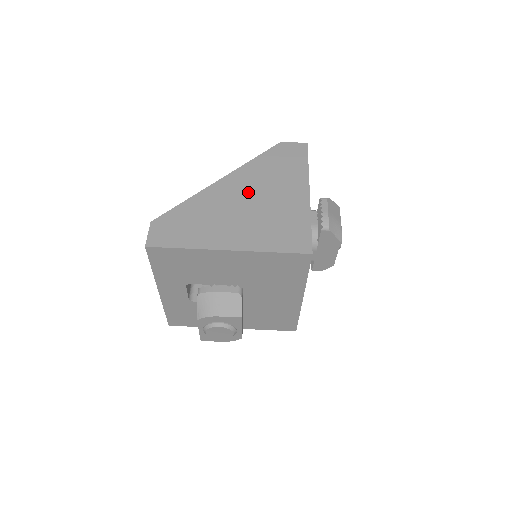
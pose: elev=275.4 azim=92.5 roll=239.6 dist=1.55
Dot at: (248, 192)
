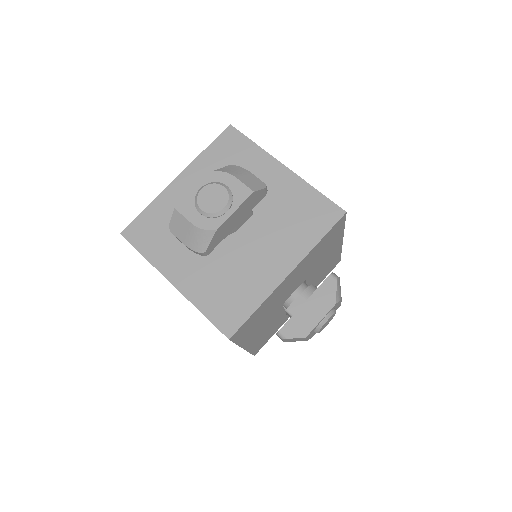
Dot at: occluded
